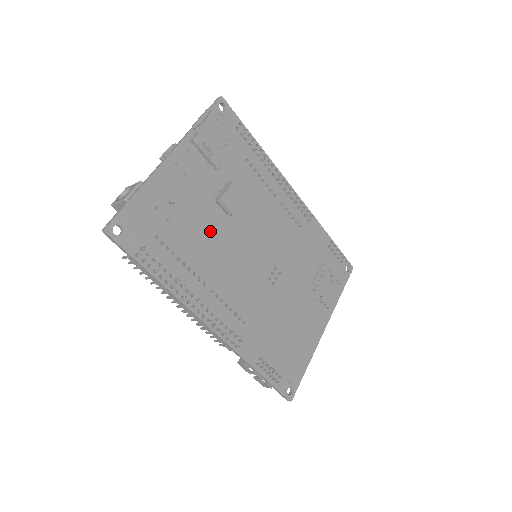
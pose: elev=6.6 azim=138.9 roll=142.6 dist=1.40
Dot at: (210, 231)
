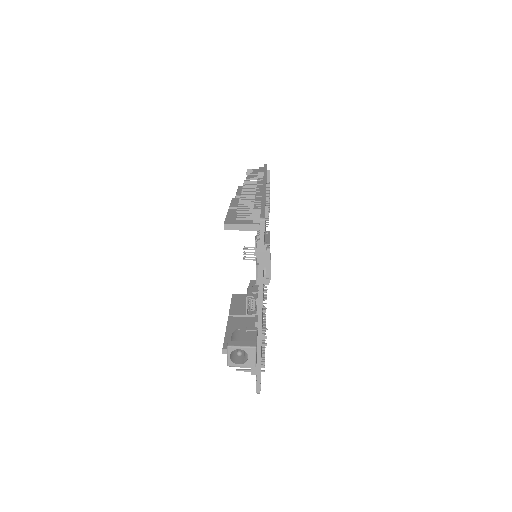
Dot at: occluded
